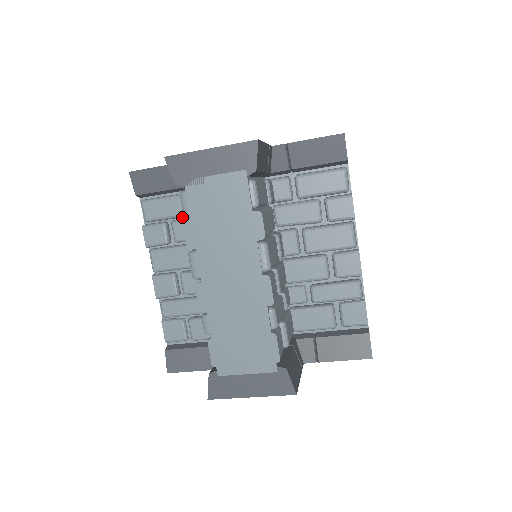
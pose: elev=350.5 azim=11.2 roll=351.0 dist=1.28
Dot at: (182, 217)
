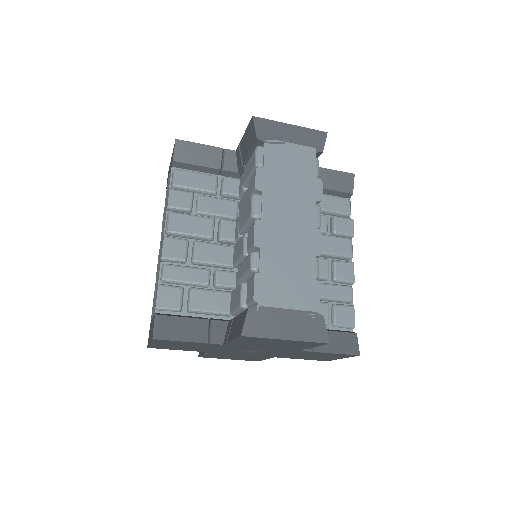
Dot at: (208, 195)
